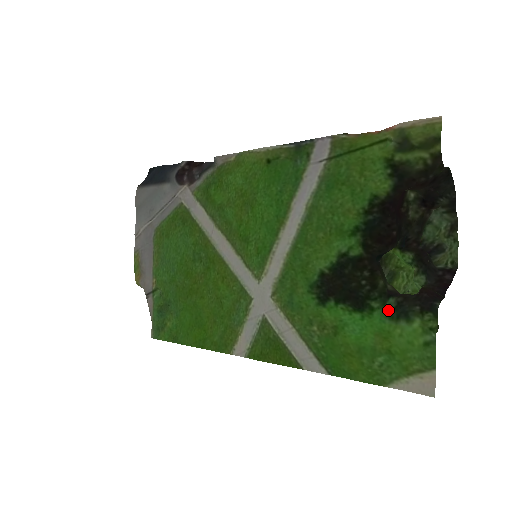
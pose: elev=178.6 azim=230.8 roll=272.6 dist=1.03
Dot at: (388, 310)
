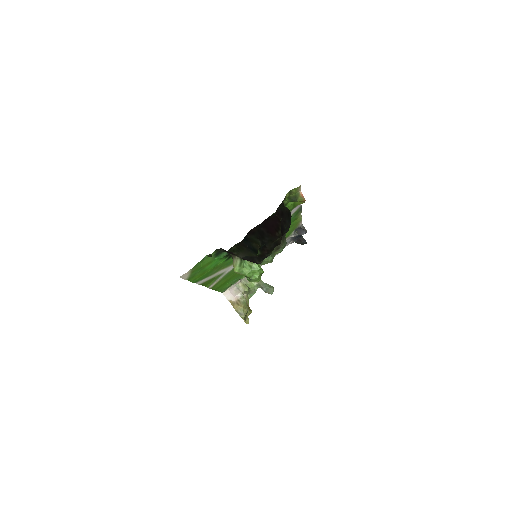
Dot at: (221, 255)
